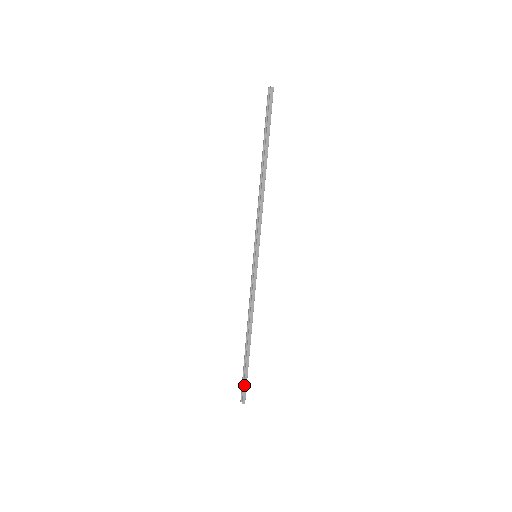
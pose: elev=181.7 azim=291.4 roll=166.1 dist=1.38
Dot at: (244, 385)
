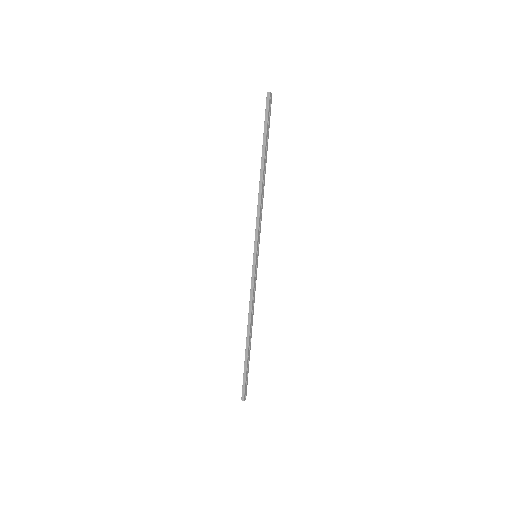
Dot at: (243, 381)
